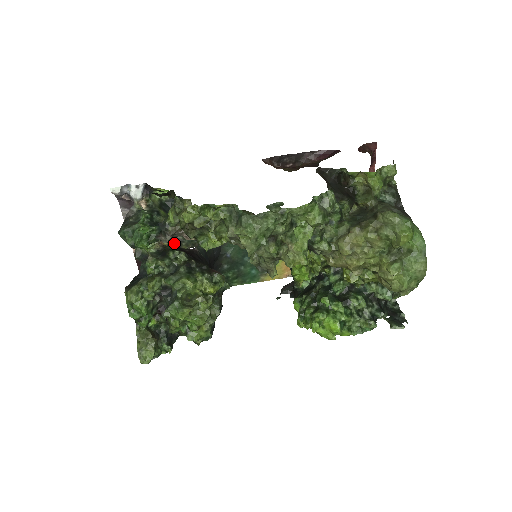
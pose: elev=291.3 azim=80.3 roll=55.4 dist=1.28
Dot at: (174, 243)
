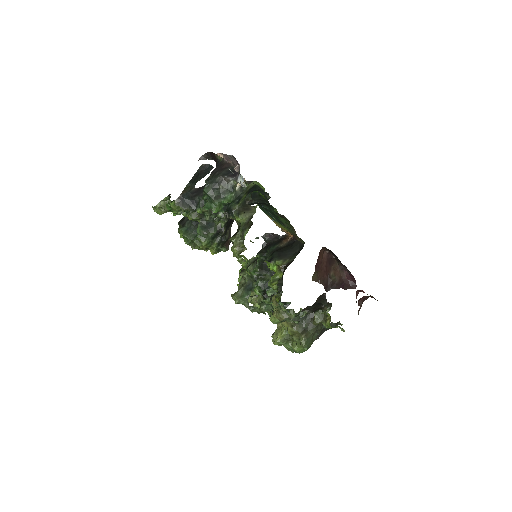
Dot at: occluded
